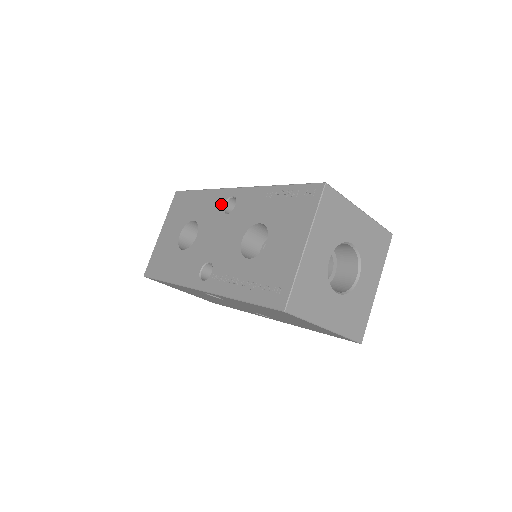
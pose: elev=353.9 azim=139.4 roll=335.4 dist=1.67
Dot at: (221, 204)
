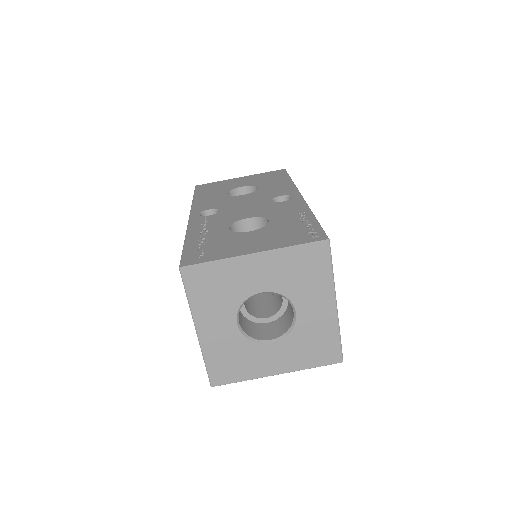
Dot at: (281, 194)
